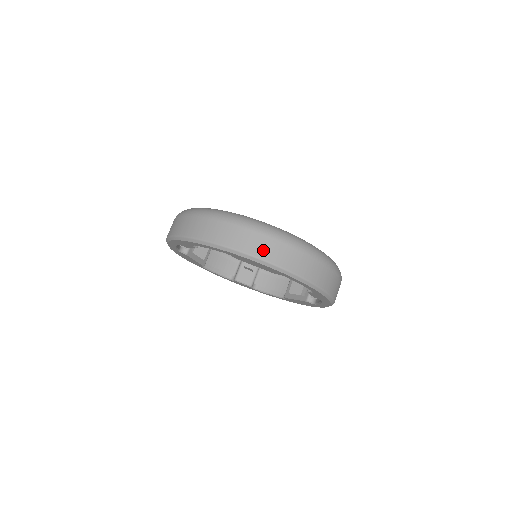
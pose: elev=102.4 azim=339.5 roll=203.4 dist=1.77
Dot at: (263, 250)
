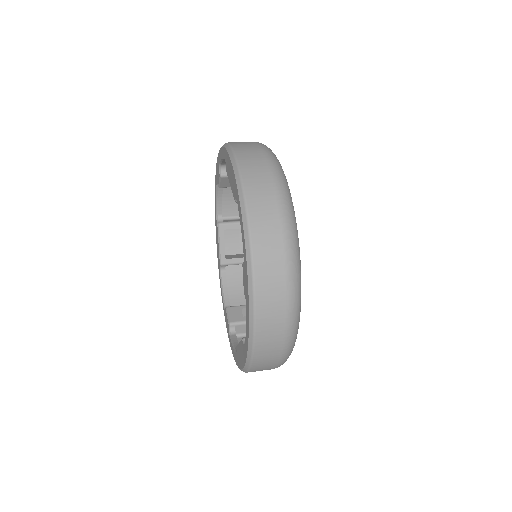
Dot at: (247, 157)
